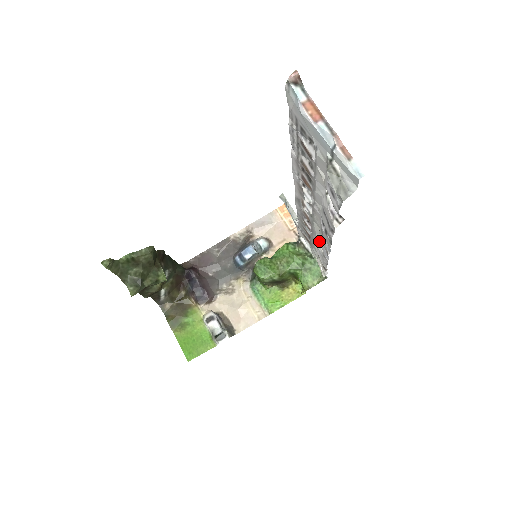
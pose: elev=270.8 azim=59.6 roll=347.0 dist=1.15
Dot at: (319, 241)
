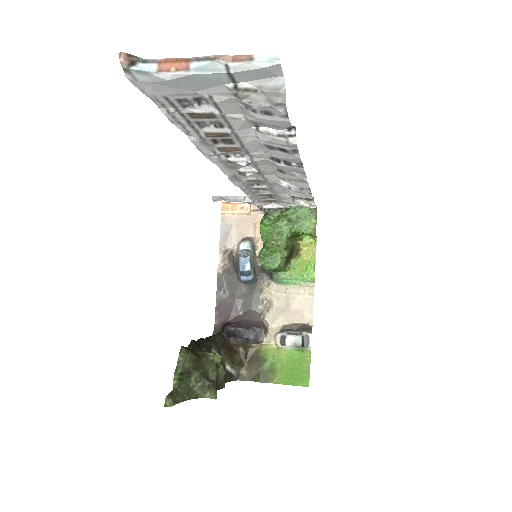
Dot at: (285, 184)
